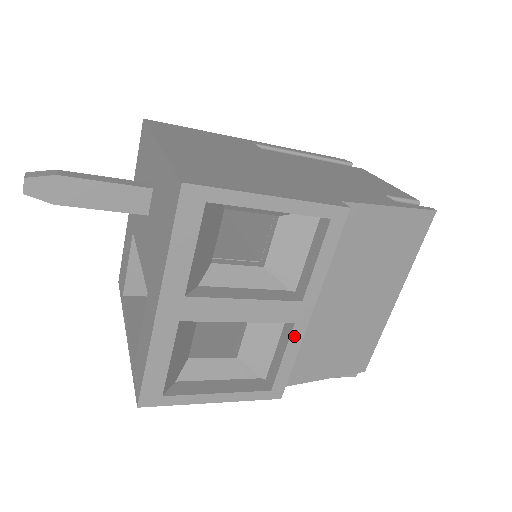
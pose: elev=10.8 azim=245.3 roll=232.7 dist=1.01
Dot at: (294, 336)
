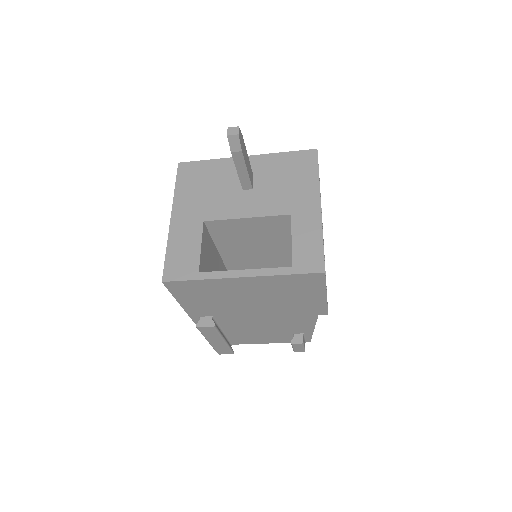
Dot at: occluded
